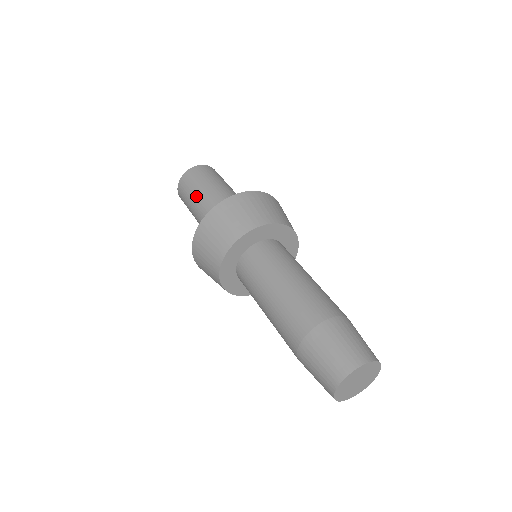
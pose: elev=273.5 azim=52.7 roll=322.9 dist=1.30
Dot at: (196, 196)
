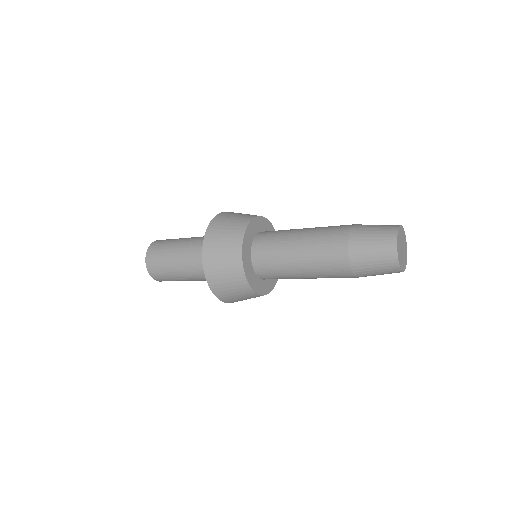
Dot at: (174, 248)
